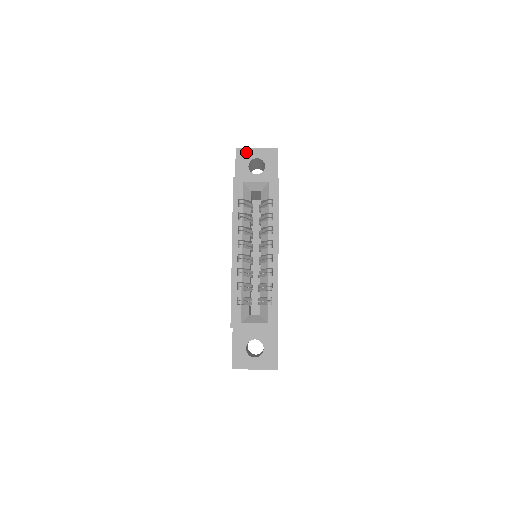
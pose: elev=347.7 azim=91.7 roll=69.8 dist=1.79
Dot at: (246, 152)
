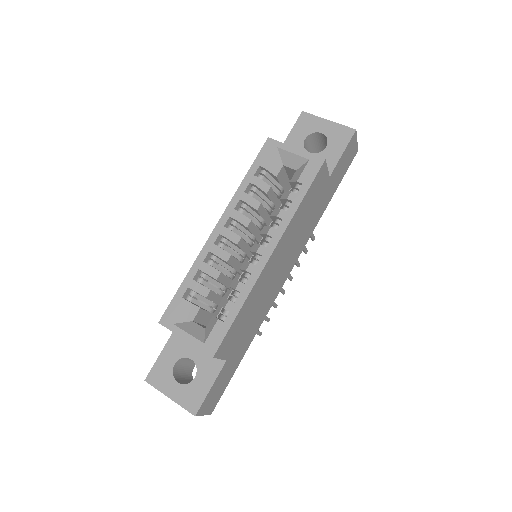
Dot at: (312, 121)
